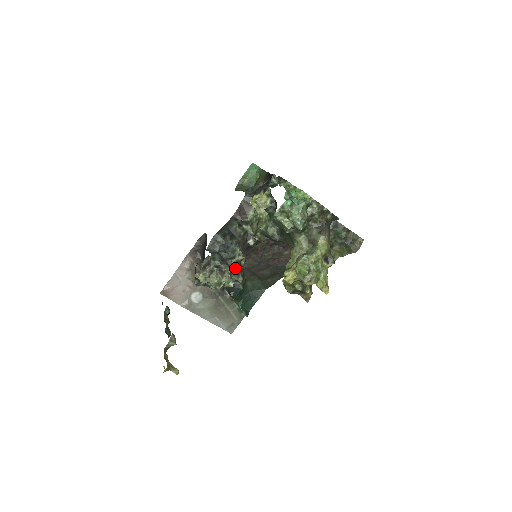
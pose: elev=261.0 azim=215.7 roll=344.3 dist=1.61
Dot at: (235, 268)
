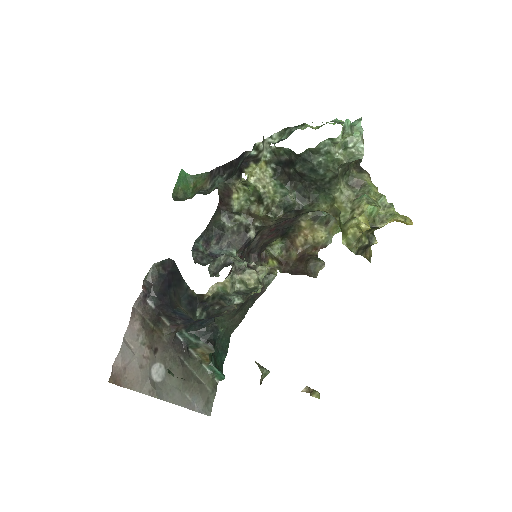
Dot at: occluded
